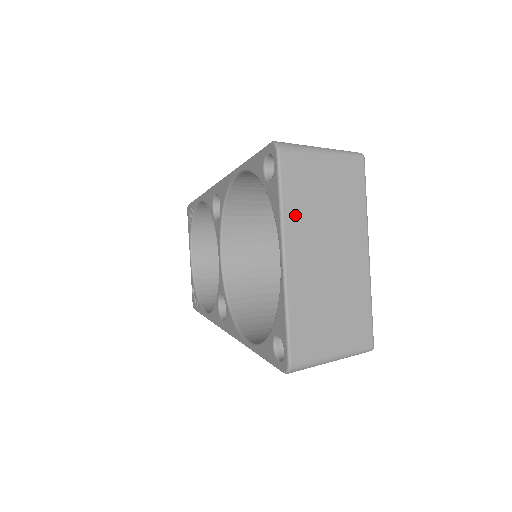
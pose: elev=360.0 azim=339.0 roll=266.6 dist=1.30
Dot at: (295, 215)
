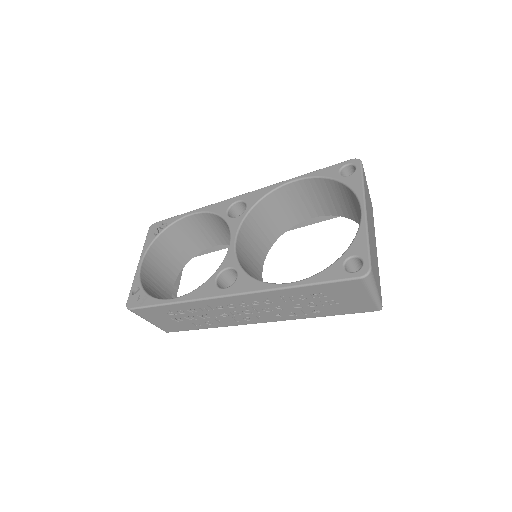
Dot at: (366, 196)
